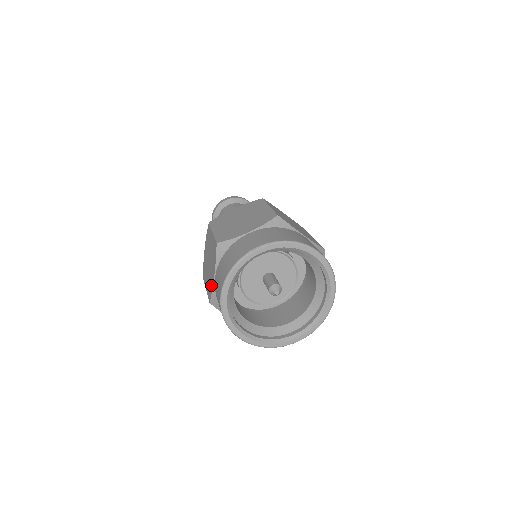
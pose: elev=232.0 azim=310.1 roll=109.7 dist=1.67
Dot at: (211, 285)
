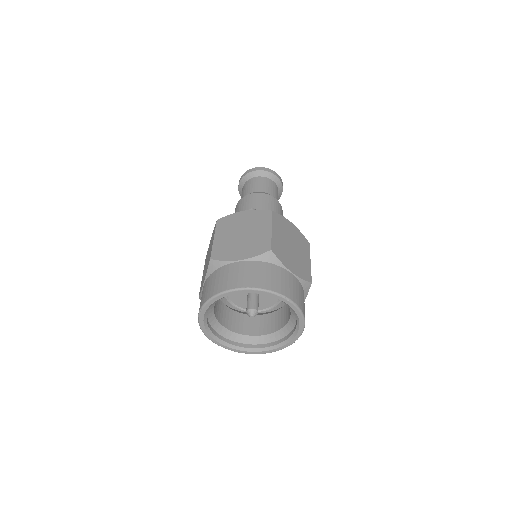
Dot at: occluded
